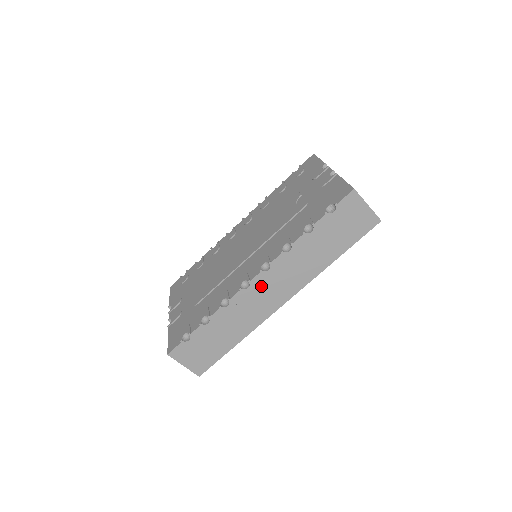
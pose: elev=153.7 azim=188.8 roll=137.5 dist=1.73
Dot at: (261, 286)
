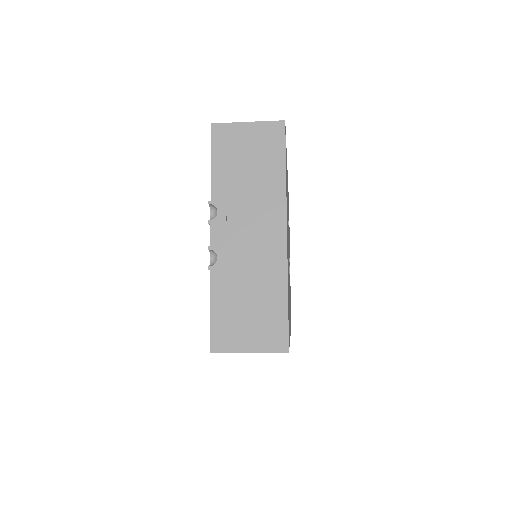
Dot at: occluded
